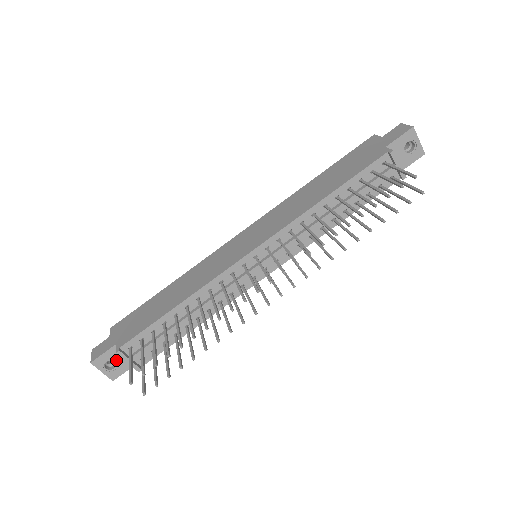
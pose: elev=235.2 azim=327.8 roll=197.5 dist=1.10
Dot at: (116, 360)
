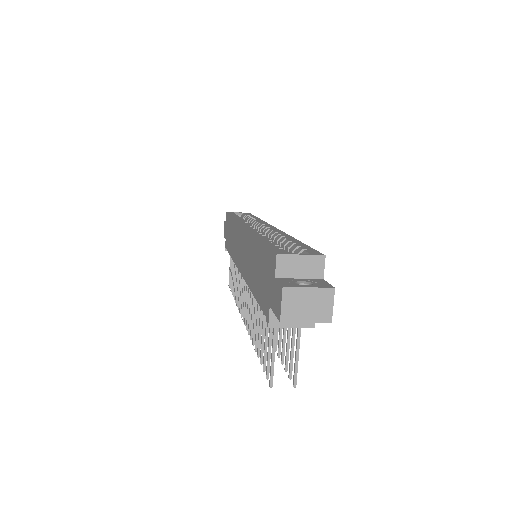
Dot at: occluded
